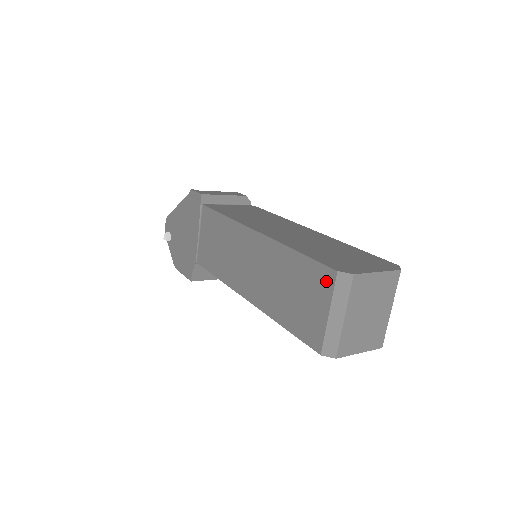
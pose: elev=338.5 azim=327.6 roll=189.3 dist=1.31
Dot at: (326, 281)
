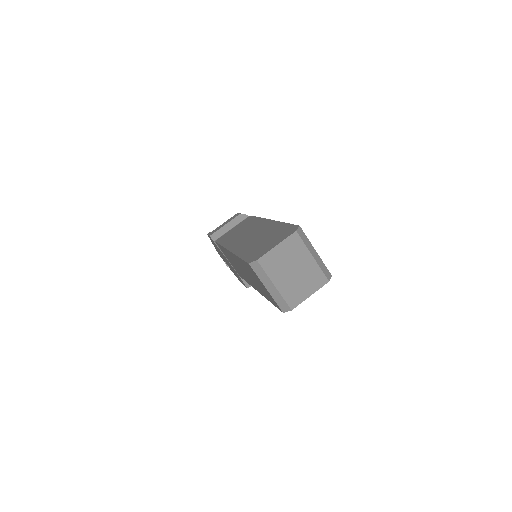
Dot at: (252, 271)
